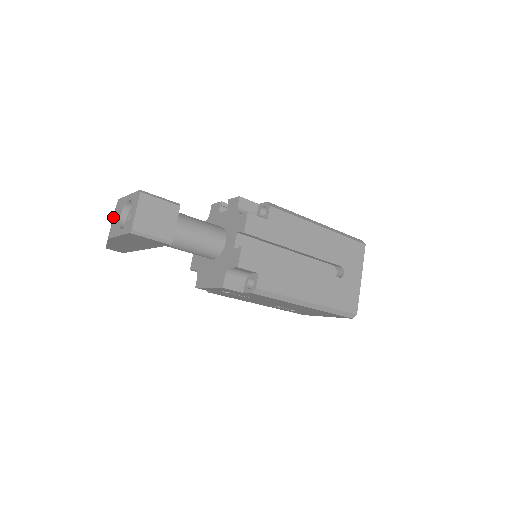
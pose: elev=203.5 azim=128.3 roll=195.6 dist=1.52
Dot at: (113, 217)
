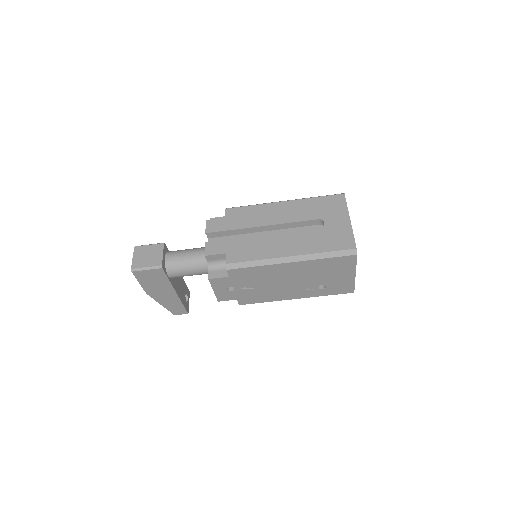
Dot at: occluded
